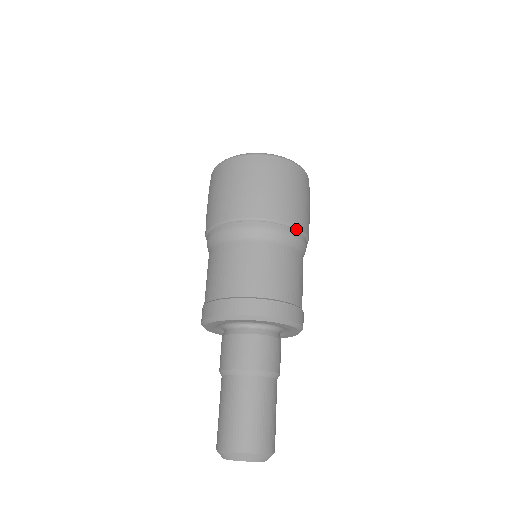
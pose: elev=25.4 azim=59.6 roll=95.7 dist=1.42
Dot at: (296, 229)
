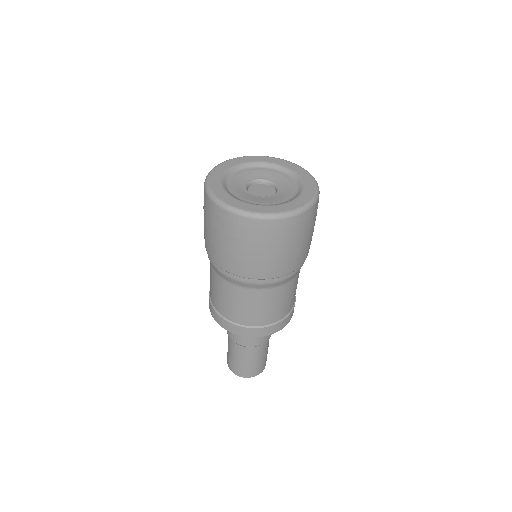
Dot at: (286, 275)
